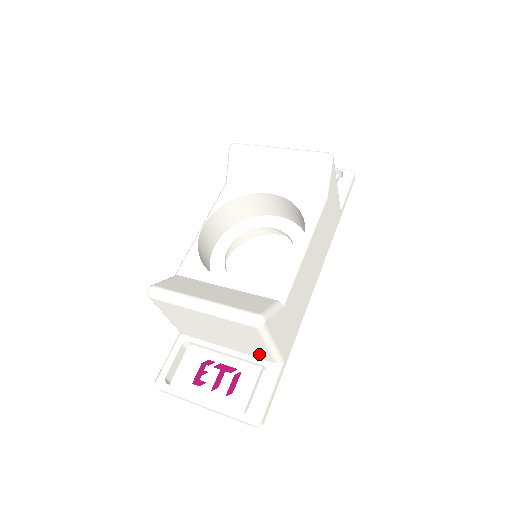
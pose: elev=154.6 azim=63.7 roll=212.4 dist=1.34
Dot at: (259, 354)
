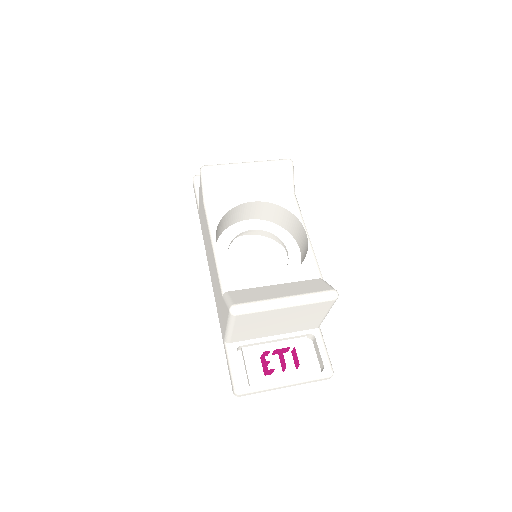
Dot at: (308, 326)
